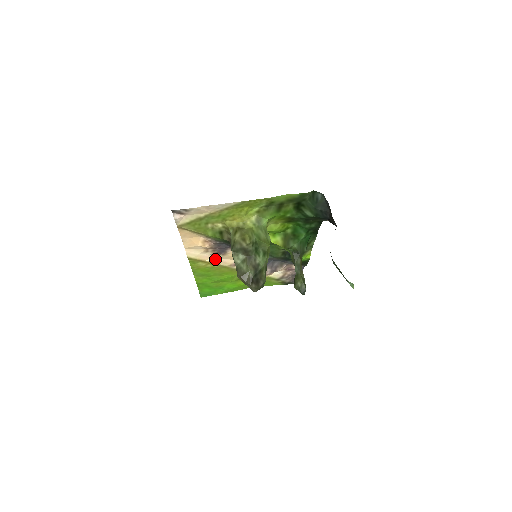
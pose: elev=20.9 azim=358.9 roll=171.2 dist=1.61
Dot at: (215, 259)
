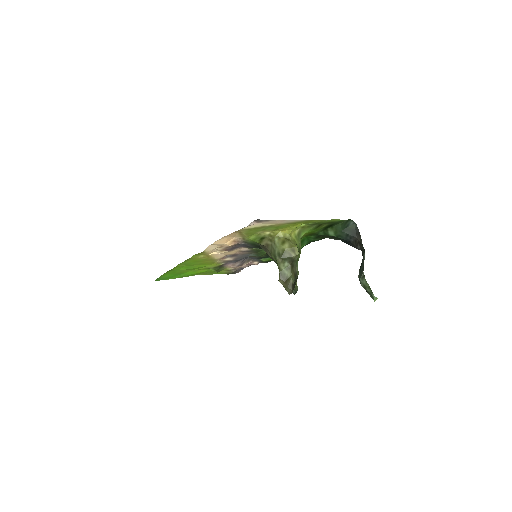
Dot at: (216, 253)
